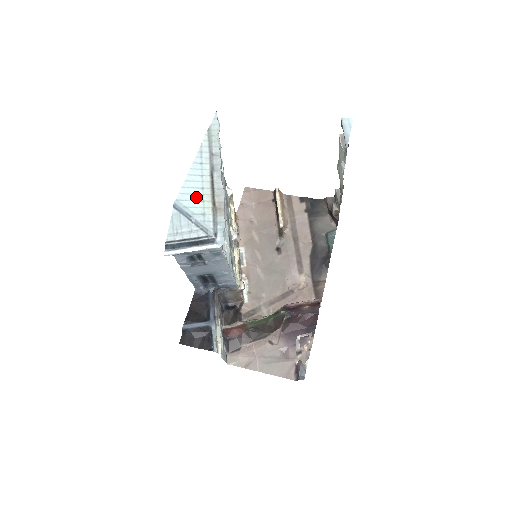
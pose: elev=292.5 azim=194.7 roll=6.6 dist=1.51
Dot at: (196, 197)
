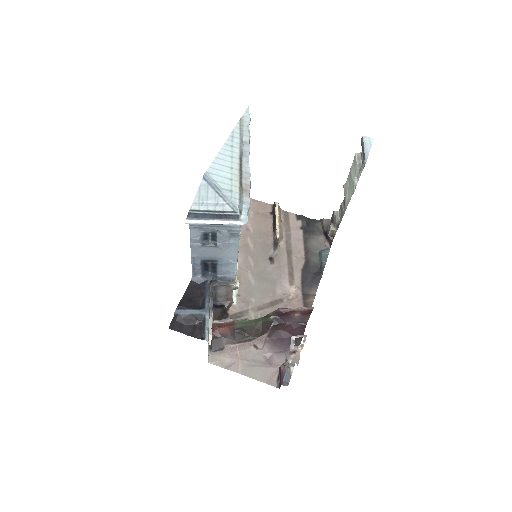
Dot at: (225, 174)
